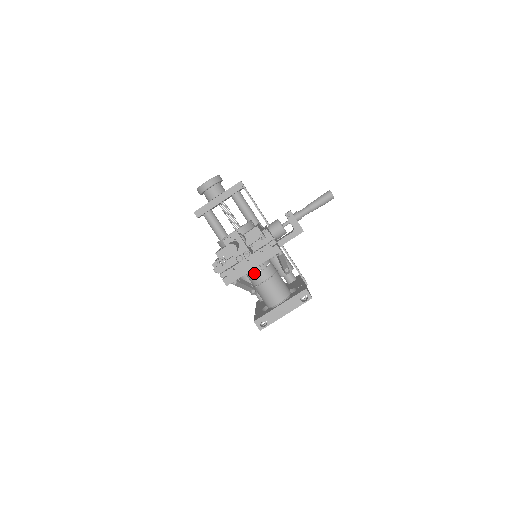
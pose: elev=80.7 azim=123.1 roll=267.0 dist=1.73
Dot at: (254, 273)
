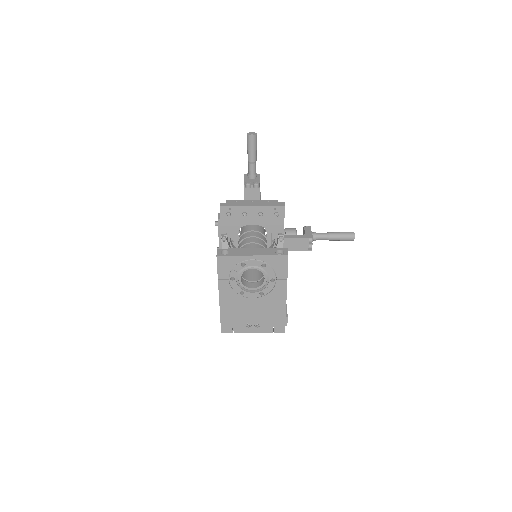
Dot at: (247, 237)
